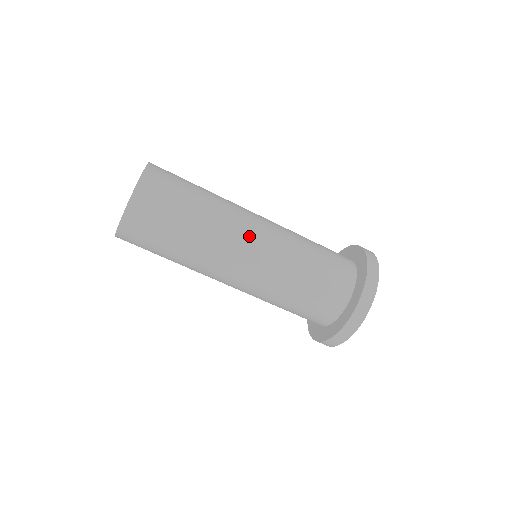
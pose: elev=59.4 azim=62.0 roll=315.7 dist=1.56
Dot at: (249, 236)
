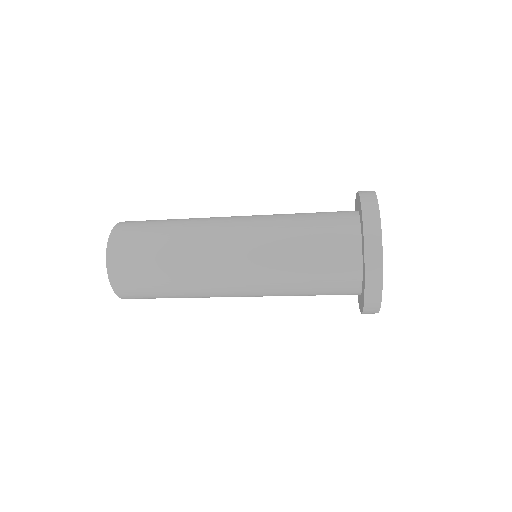
Dot at: (225, 278)
